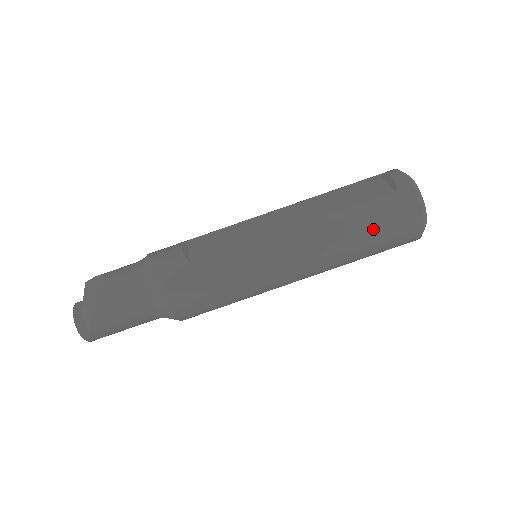
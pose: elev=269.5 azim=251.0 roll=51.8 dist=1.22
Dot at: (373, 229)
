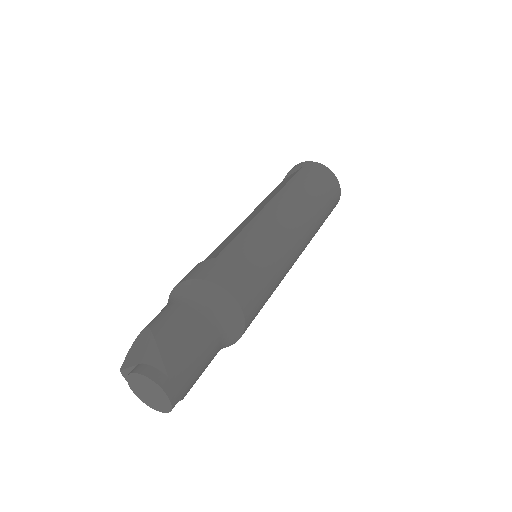
Dot at: (312, 184)
